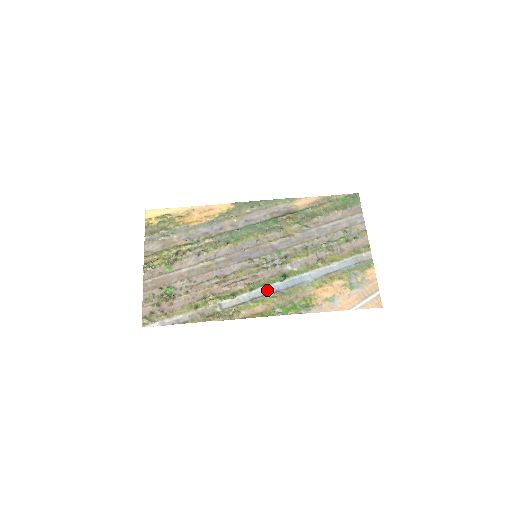
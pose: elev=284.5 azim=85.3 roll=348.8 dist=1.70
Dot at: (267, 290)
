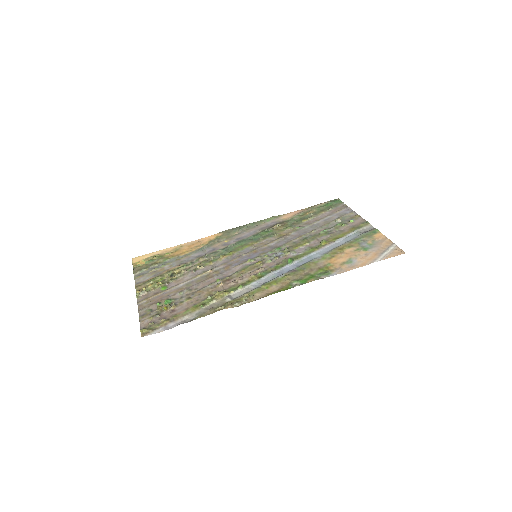
Dot at: (277, 274)
